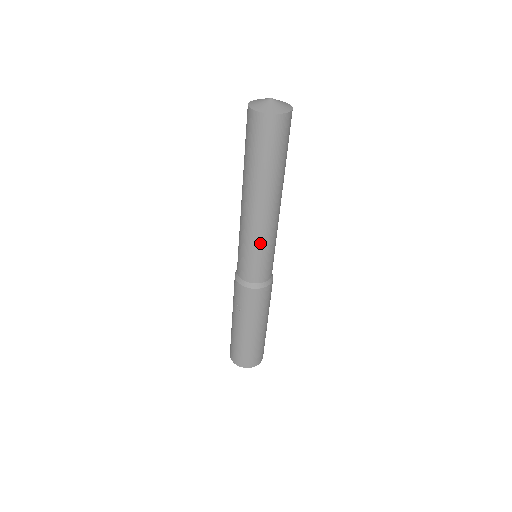
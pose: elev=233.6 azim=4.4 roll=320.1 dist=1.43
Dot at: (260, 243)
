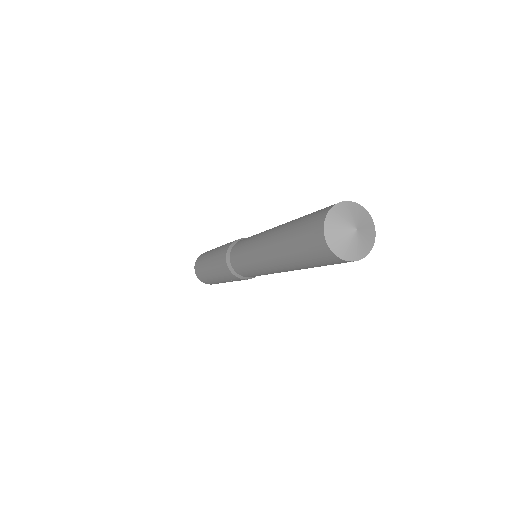
Dot at: occluded
